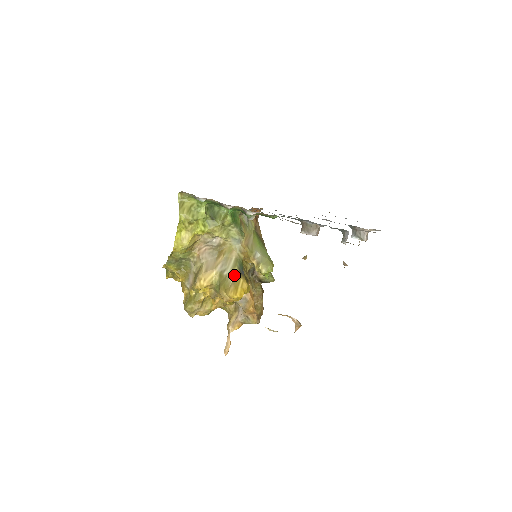
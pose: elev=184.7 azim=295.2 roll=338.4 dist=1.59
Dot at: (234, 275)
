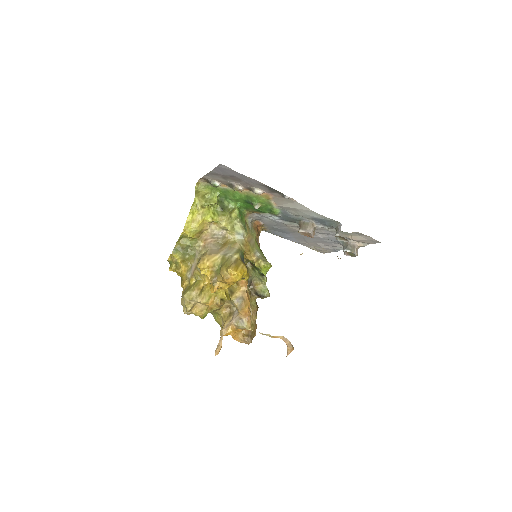
Dot at: (236, 258)
